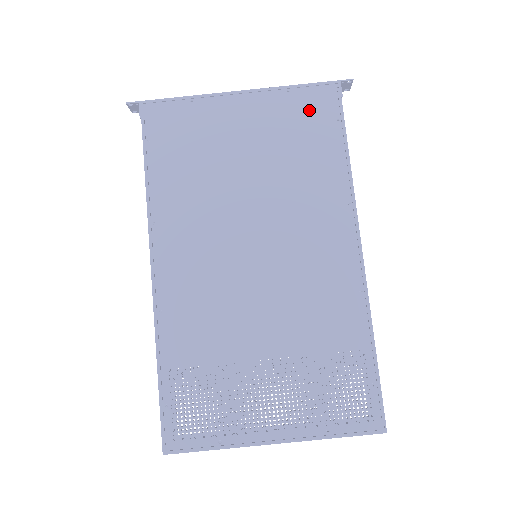
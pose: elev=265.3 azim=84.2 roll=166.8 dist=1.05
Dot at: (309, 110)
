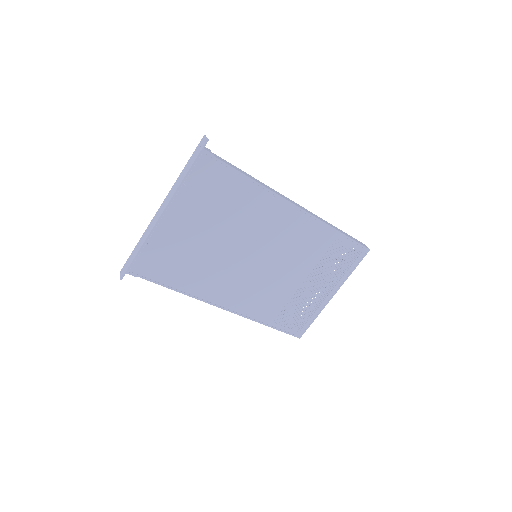
Dot at: (206, 181)
